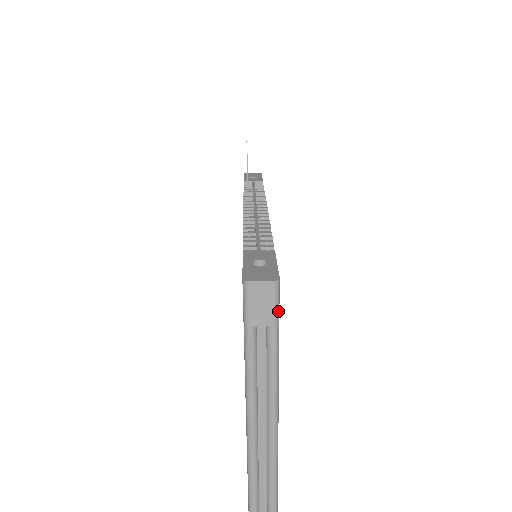
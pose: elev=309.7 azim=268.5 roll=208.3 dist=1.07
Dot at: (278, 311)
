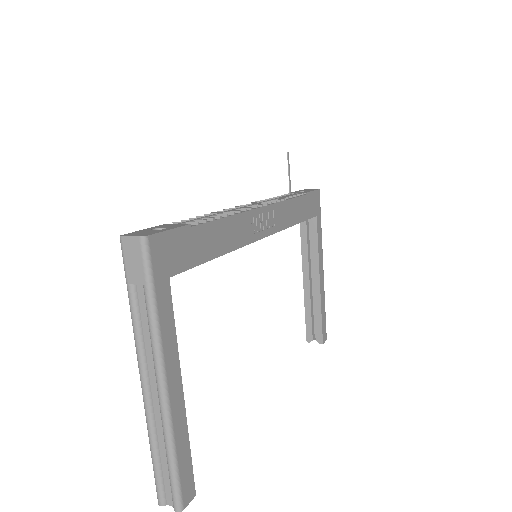
Dot at: (149, 270)
